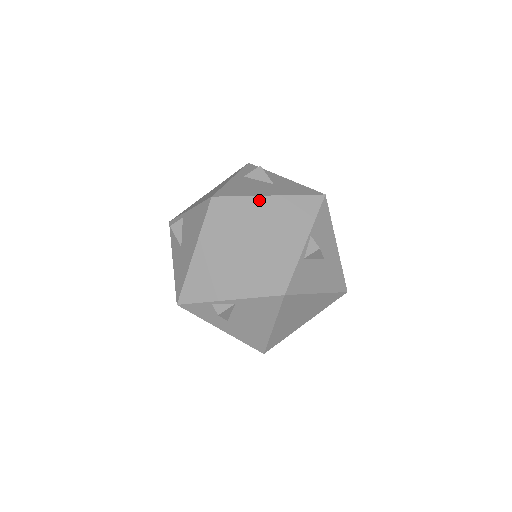
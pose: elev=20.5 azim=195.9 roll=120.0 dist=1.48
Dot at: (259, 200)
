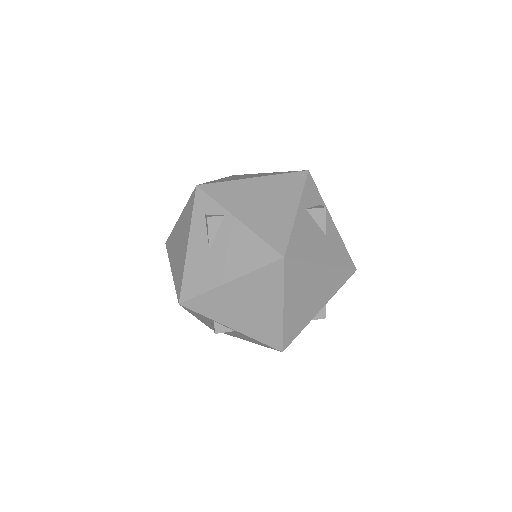
Dot at: (314, 267)
